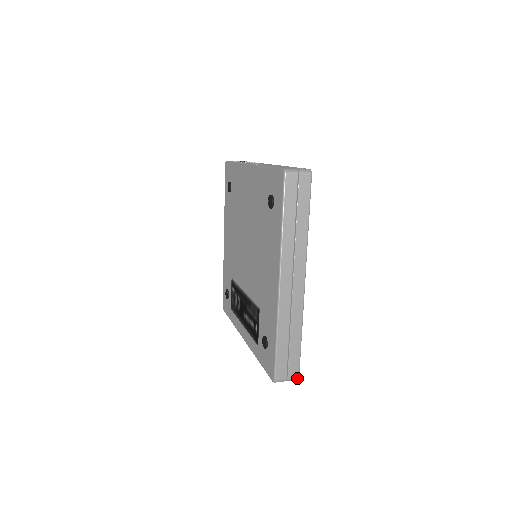
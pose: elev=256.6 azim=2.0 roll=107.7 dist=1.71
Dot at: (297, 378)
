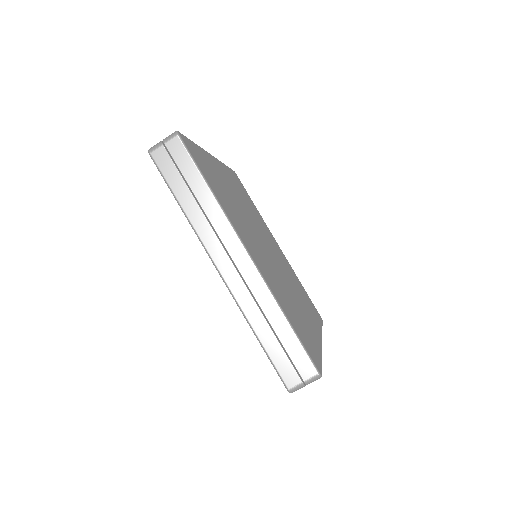
Dot at: (317, 376)
